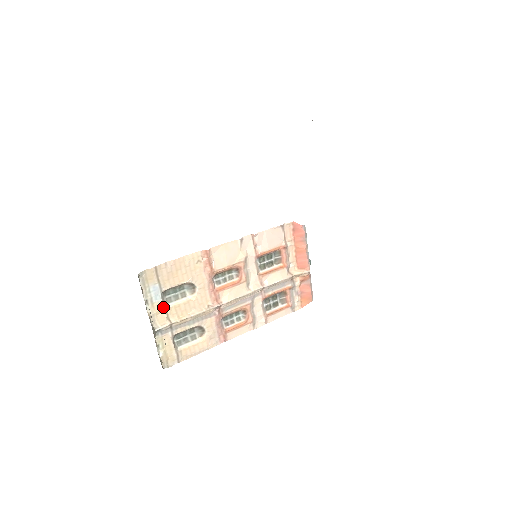
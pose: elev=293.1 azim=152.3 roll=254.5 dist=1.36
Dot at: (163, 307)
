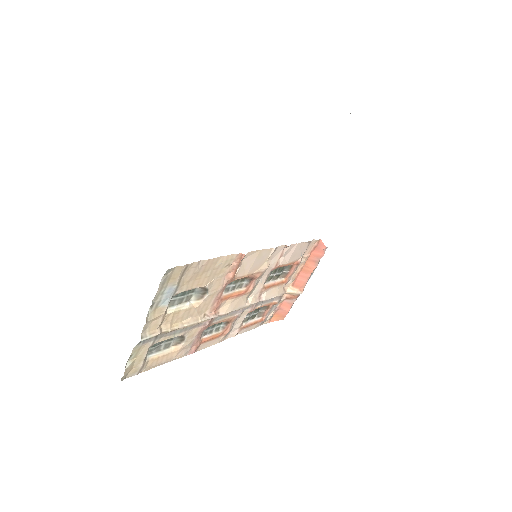
Dot at: (164, 312)
